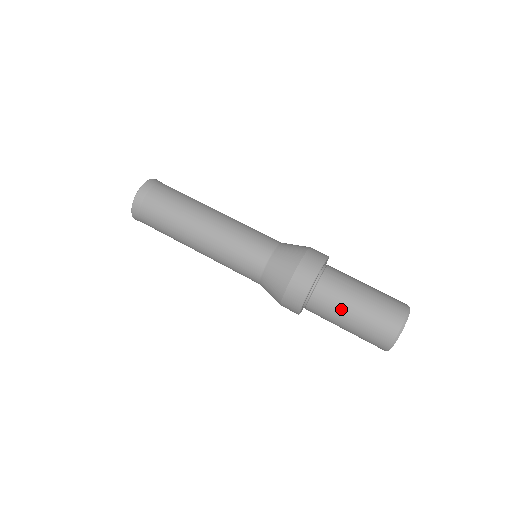
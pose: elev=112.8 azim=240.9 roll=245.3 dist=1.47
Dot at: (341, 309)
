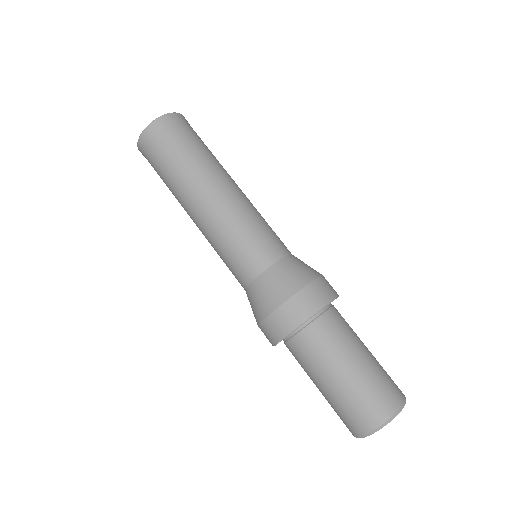
Dot at: (314, 372)
